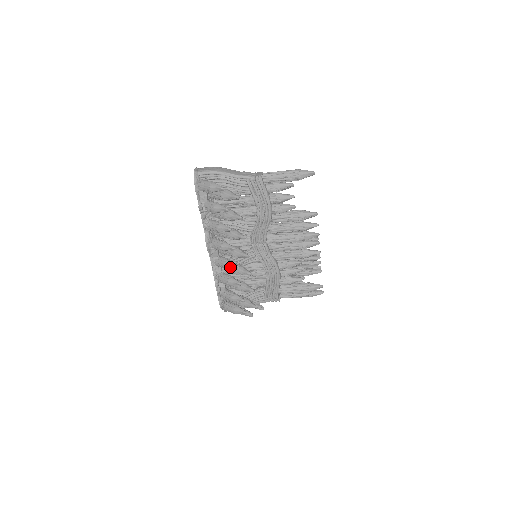
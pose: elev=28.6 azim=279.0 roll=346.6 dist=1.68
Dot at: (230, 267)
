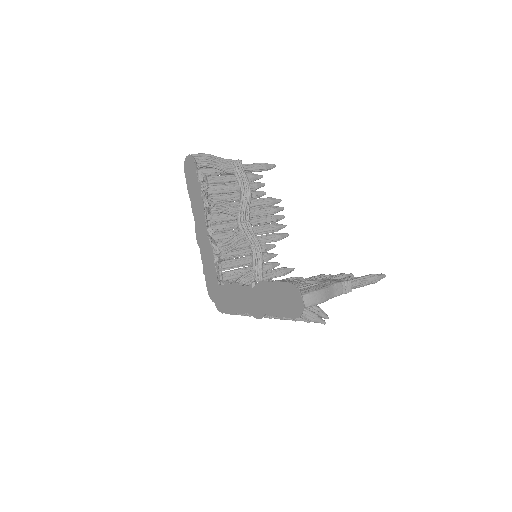
Dot at: (264, 317)
